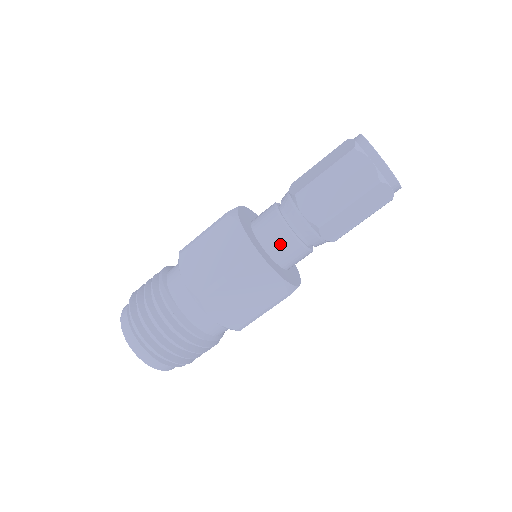
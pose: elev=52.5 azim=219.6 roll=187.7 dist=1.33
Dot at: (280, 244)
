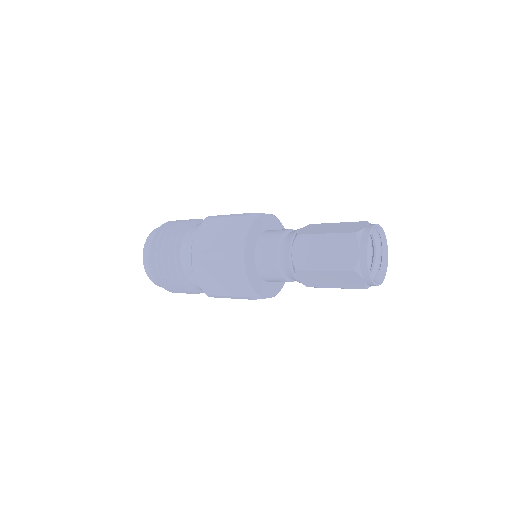
Dot at: (276, 281)
